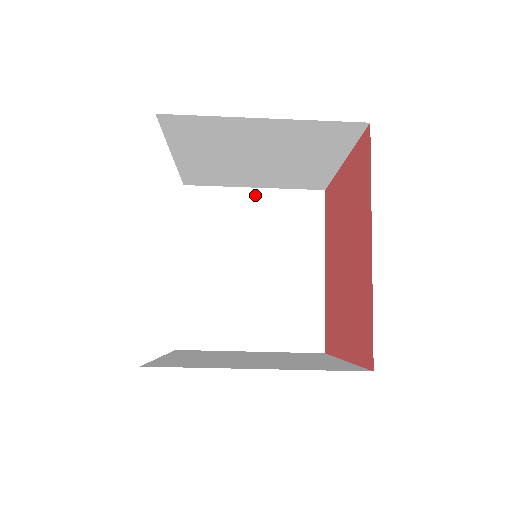
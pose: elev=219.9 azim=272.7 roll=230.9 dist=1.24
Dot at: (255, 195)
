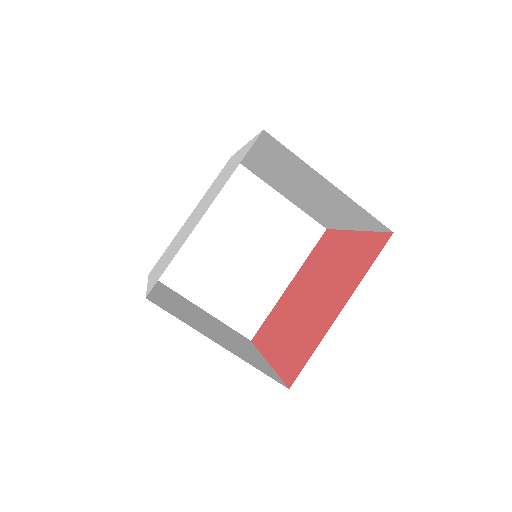
Dot at: (277, 199)
